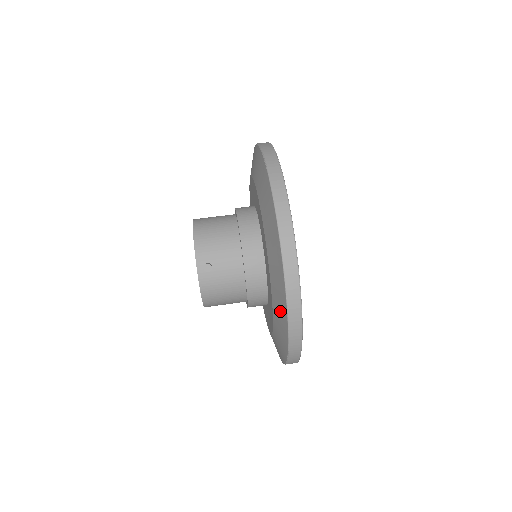
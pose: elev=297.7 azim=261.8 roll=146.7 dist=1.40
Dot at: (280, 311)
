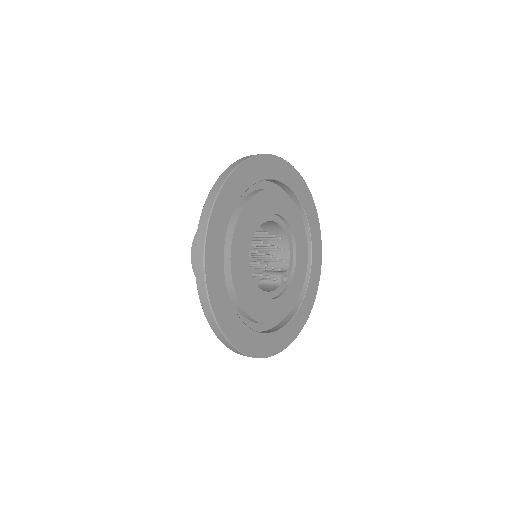
Dot at: occluded
